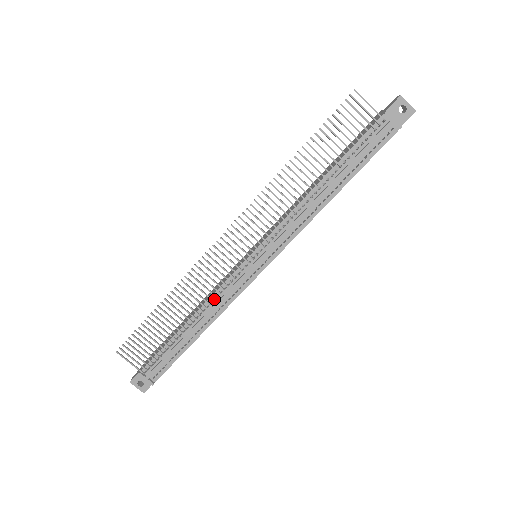
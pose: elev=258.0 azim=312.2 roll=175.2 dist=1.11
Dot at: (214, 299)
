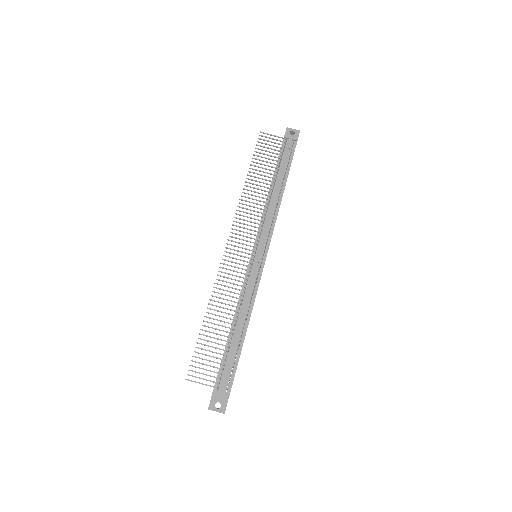
Dot at: (243, 295)
